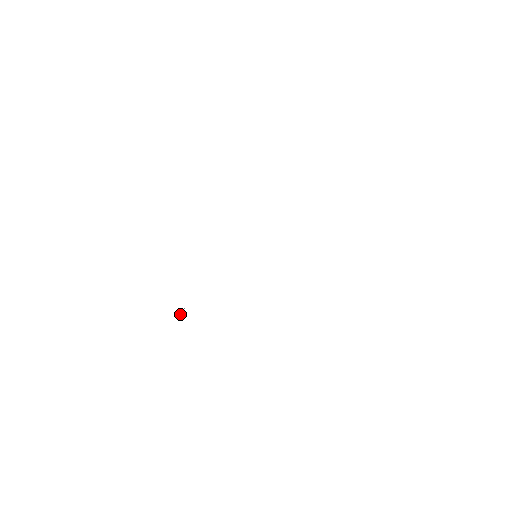
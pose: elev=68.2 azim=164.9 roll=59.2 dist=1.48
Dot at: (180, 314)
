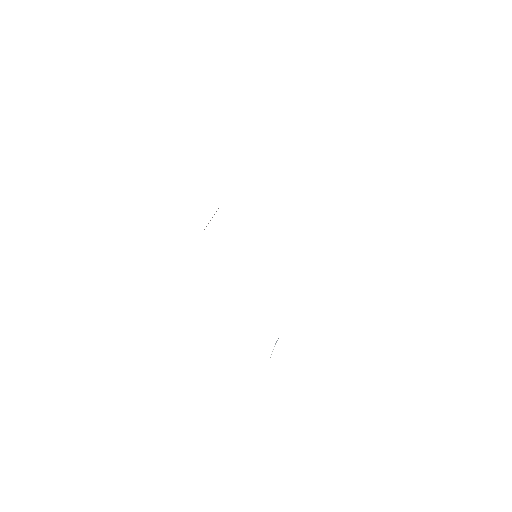
Dot at: (273, 349)
